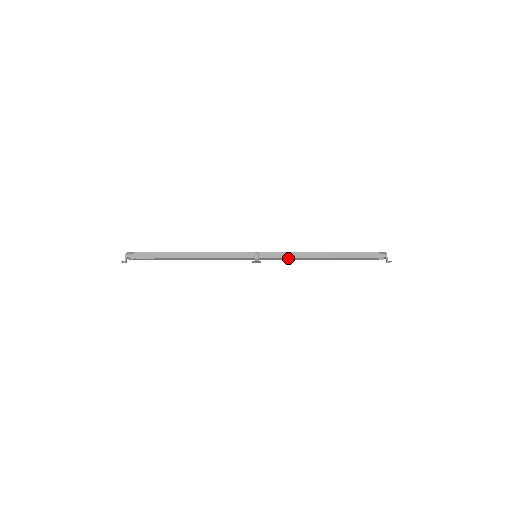
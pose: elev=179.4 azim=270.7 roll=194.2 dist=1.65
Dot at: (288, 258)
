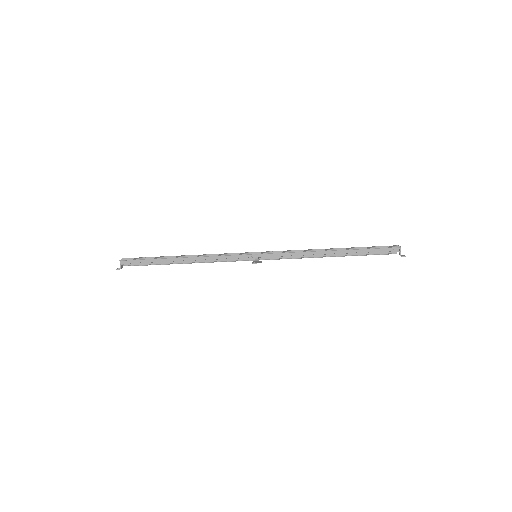
Dot at: (290, 258)
